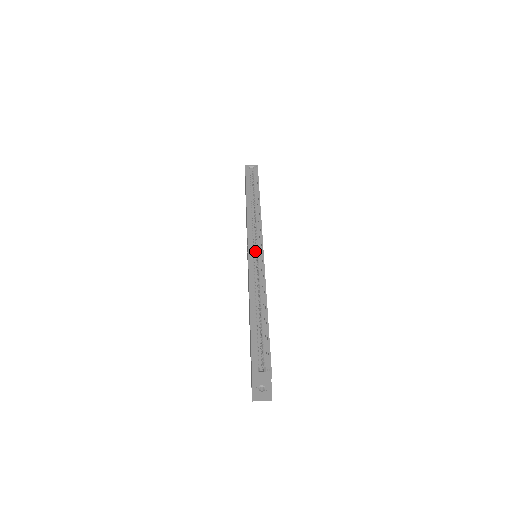
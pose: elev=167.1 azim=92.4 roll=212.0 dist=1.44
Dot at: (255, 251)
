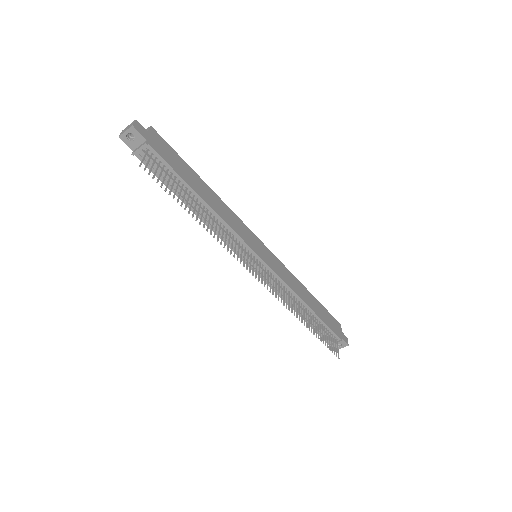
Dot at: occluded
